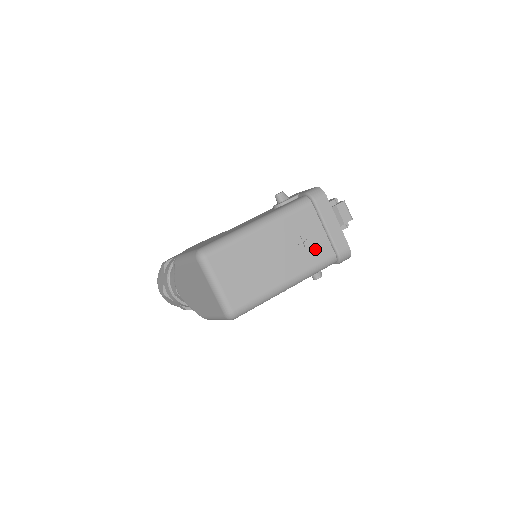
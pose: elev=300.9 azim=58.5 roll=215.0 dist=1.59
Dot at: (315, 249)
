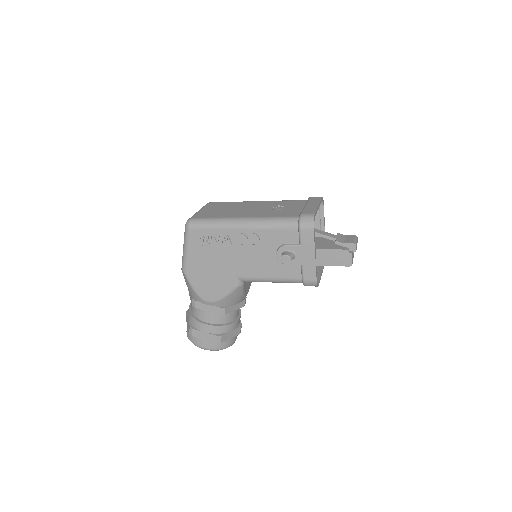
Dot at: (285, 212)
